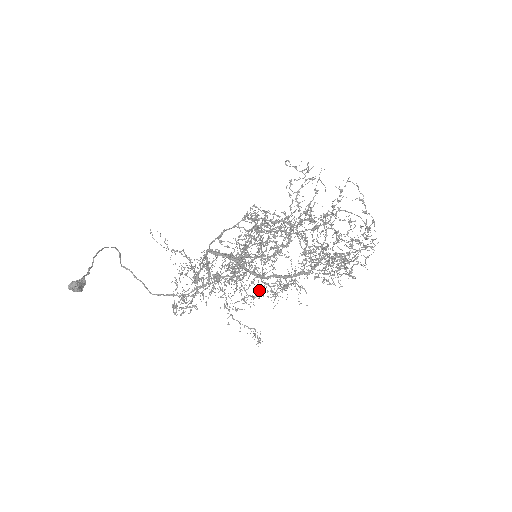
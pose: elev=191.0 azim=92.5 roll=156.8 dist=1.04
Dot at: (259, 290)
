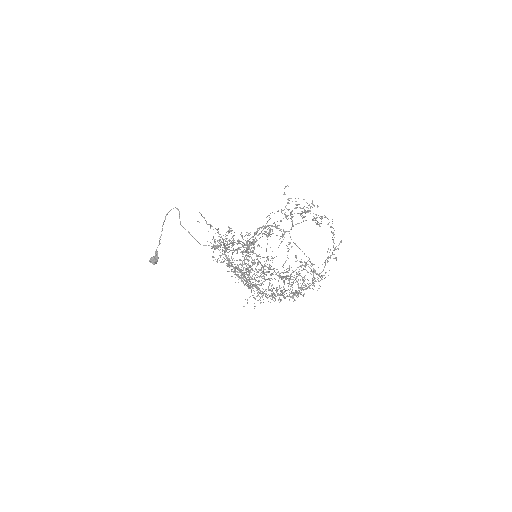
Dot at: (244, 306)
